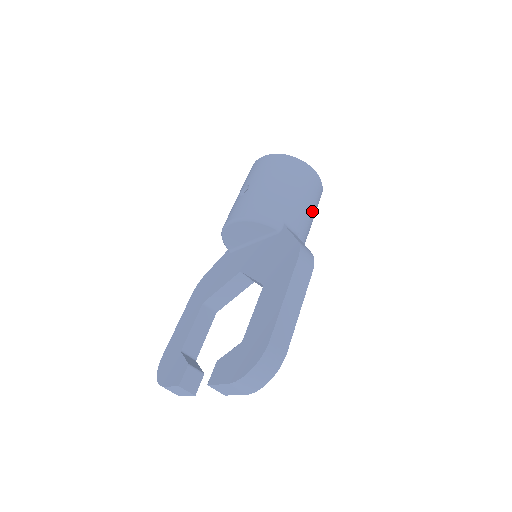
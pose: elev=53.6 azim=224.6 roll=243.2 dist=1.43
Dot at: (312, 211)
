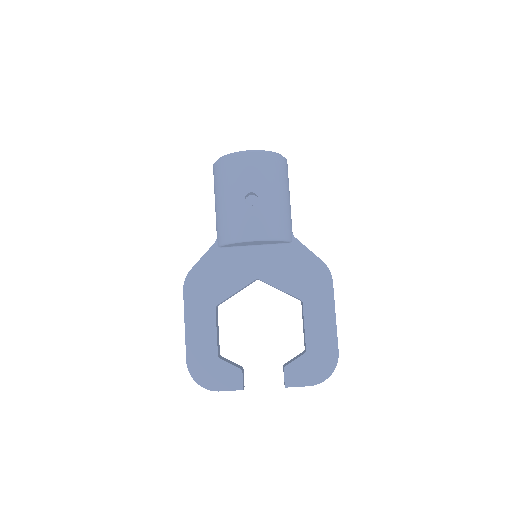
Dot at: occluded
